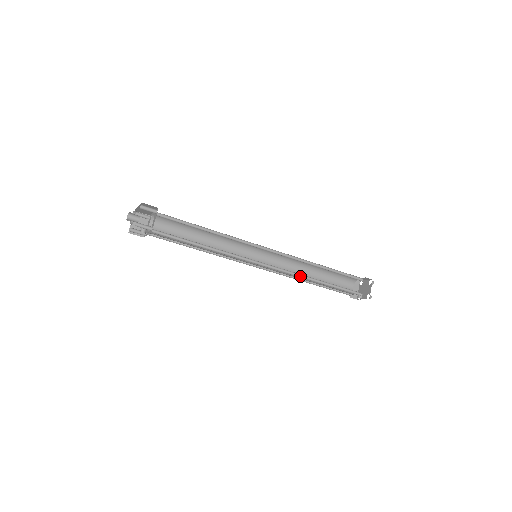
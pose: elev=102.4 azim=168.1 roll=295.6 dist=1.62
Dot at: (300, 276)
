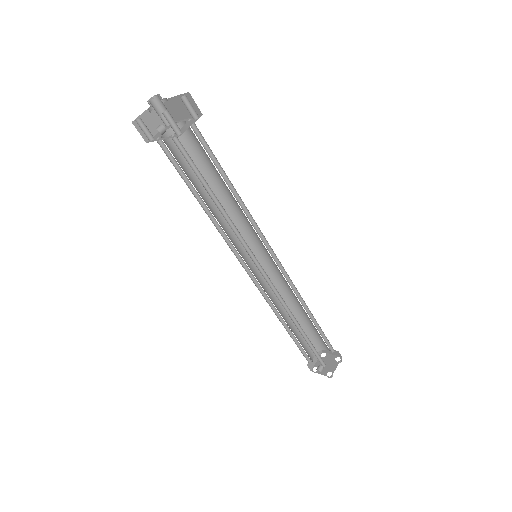
Dot at: (286, 309)
